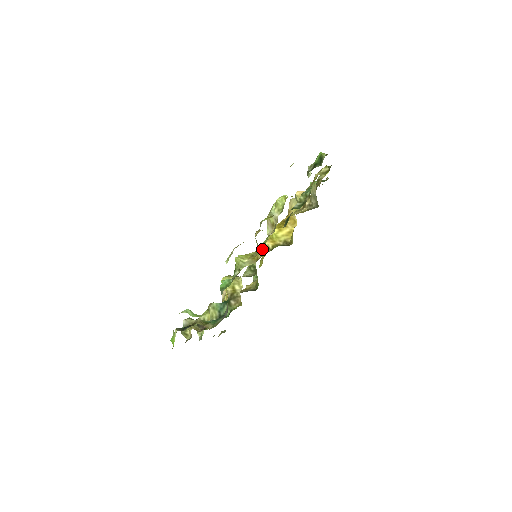
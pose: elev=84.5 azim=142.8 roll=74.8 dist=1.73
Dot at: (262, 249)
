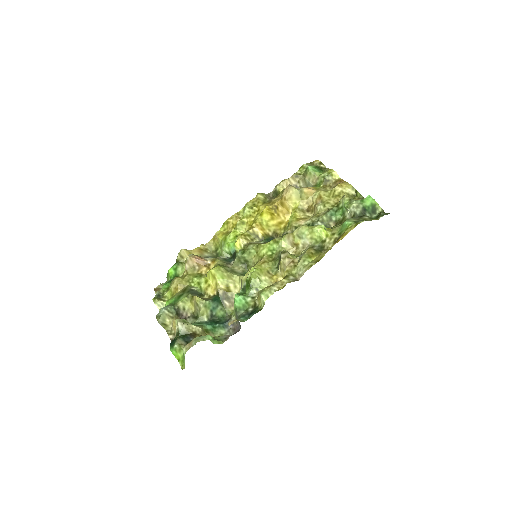
Dot at: (249, 233)
